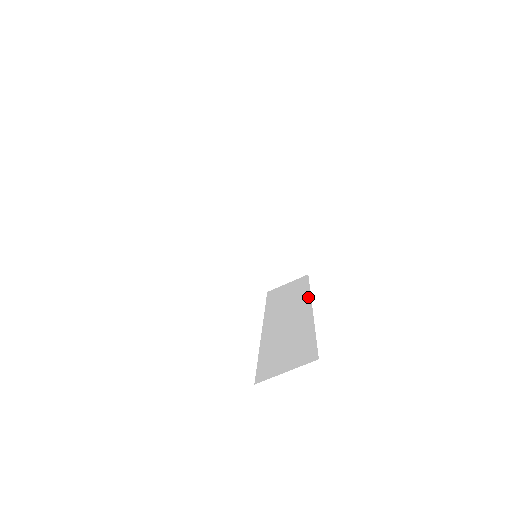
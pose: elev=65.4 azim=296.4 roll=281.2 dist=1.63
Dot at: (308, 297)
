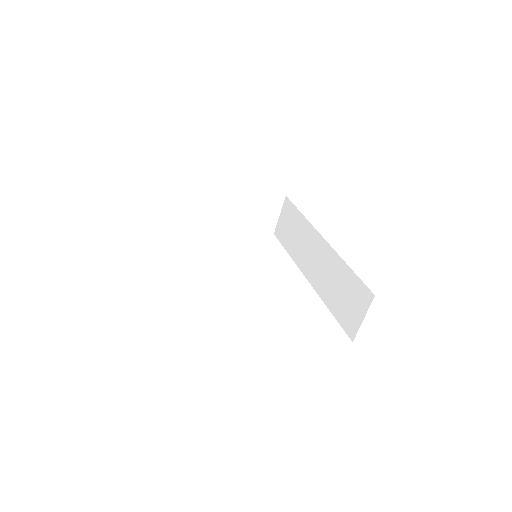
Dot at: (310, 226)
